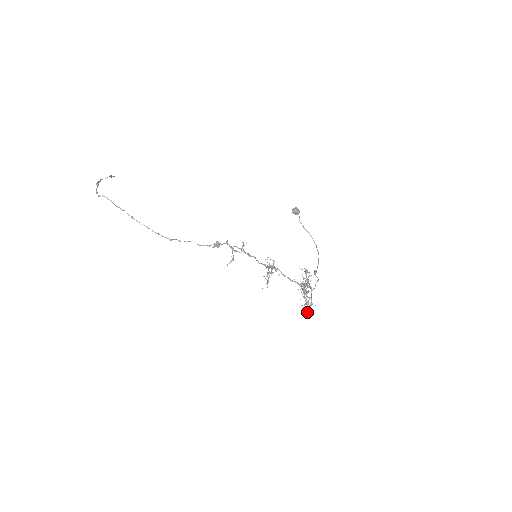
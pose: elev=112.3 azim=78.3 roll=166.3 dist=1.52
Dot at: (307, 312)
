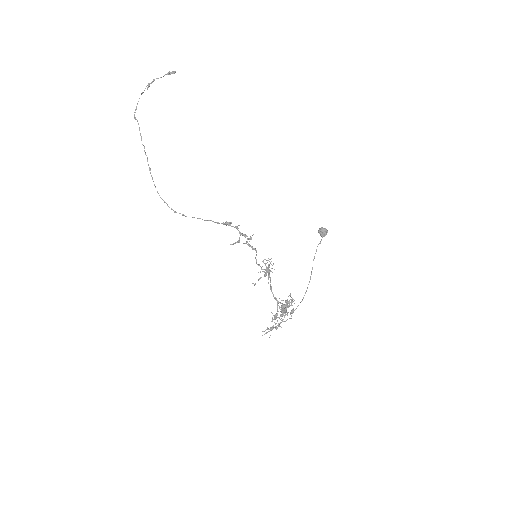
Dot at: (271, 330)
